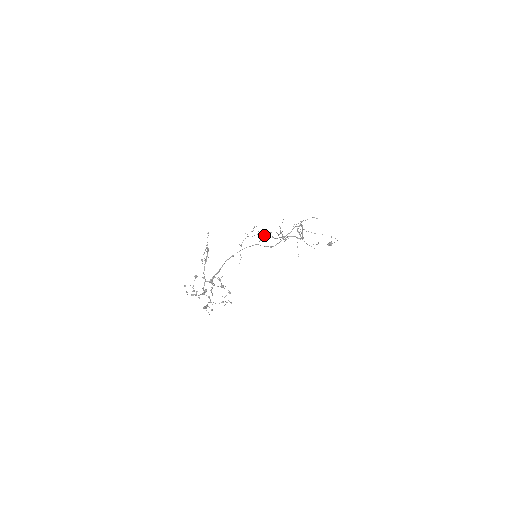
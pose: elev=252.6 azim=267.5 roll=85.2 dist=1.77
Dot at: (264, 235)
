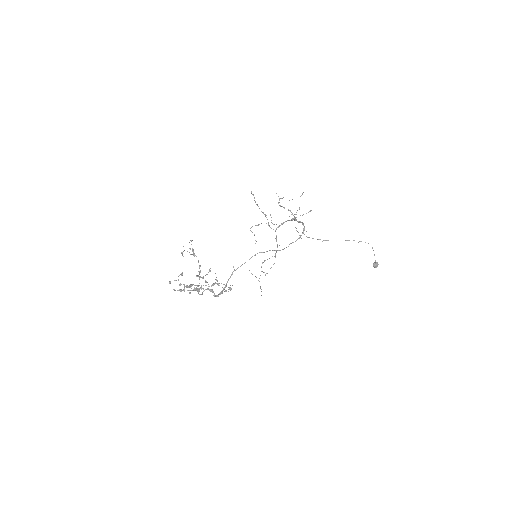
Dot at: (275, 256)
